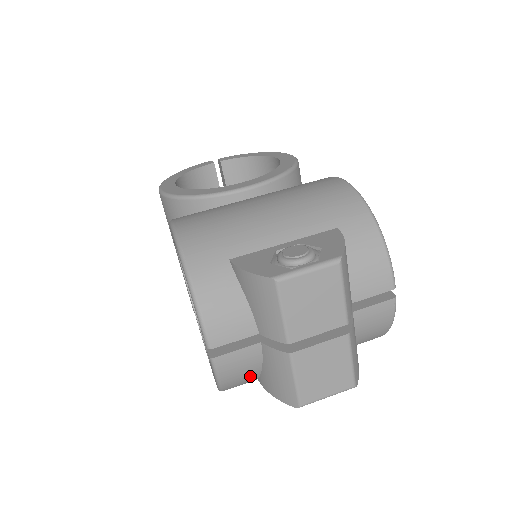
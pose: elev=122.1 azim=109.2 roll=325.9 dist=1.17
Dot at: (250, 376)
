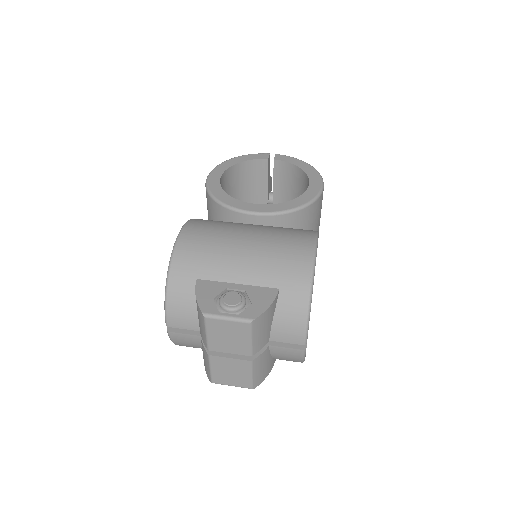
Dot at: (195, 347)
